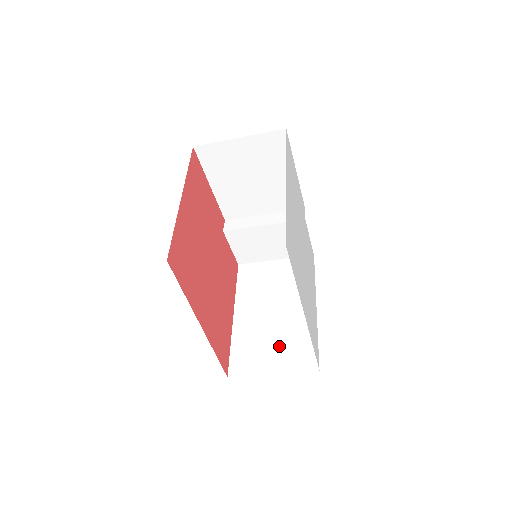
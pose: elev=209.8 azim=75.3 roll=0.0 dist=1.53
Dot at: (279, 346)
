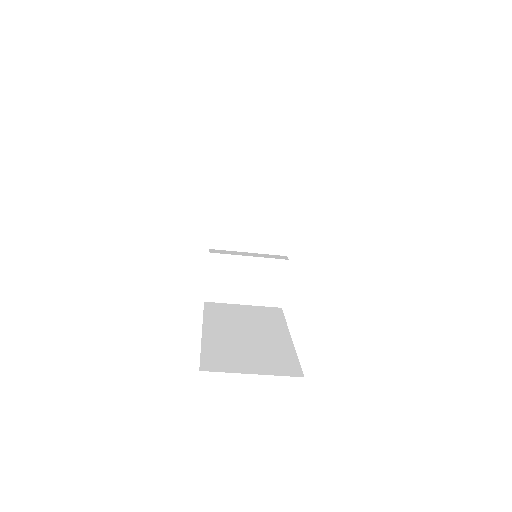
Dot at: (257, 356)
